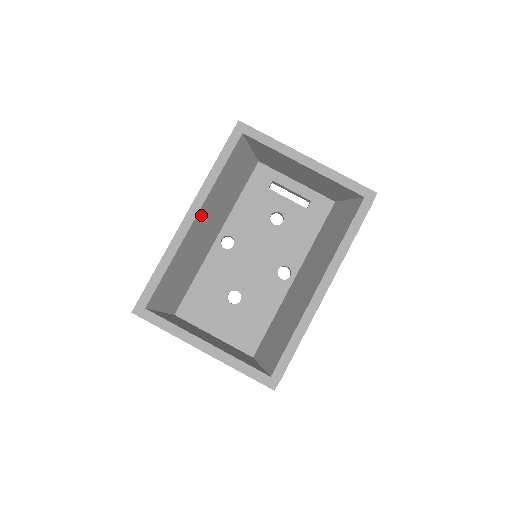
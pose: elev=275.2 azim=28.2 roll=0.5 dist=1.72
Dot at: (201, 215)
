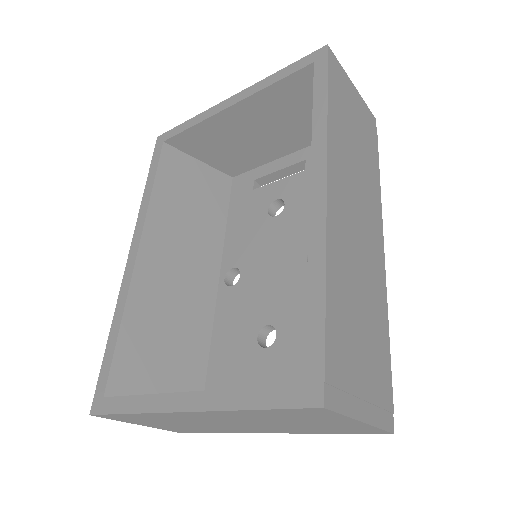
Dot at: (151, 246)
